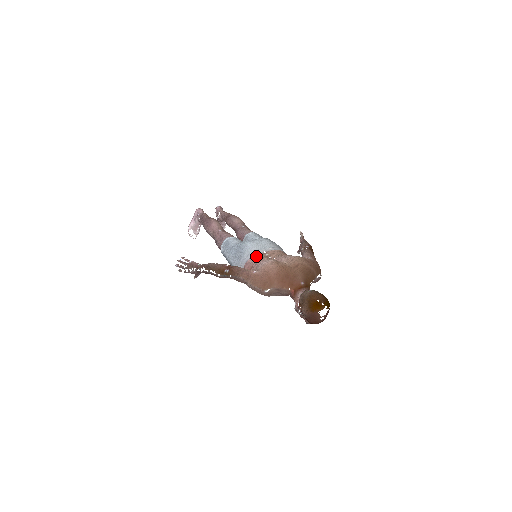
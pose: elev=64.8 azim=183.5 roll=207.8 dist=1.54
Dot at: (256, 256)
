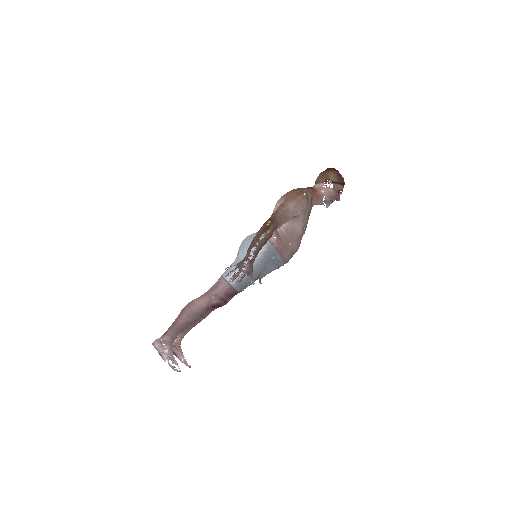
Dot at: occluded
